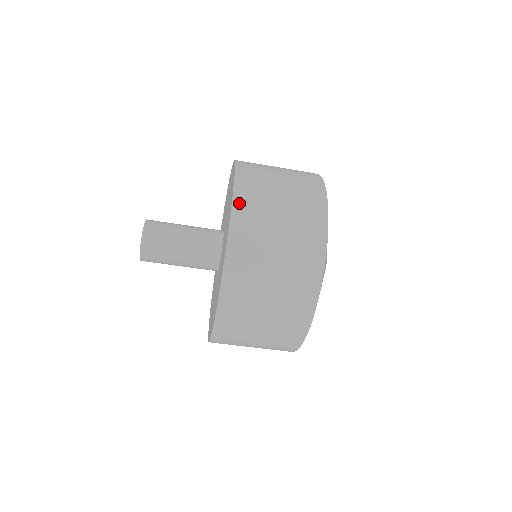
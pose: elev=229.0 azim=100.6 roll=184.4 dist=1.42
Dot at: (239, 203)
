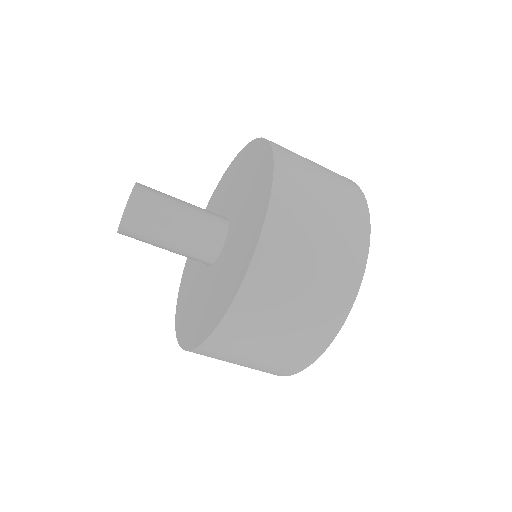
Dot at: (227, 326)
